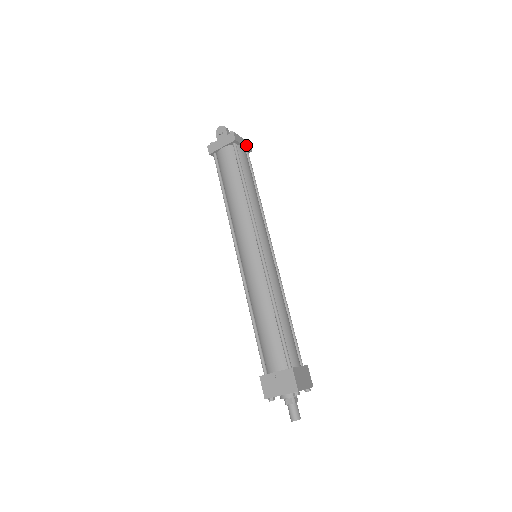
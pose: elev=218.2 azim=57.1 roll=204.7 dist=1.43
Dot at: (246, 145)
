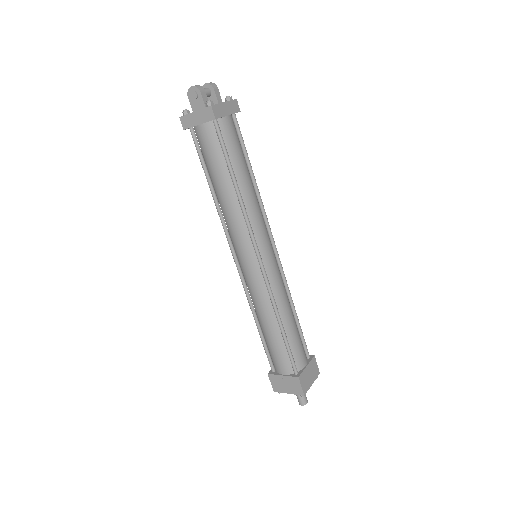
Dot at: (231, 109)
